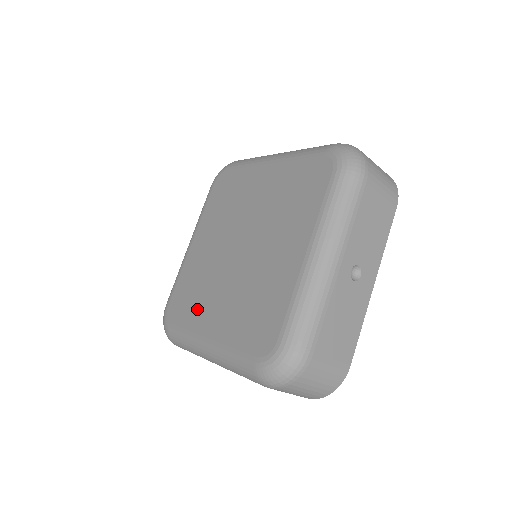
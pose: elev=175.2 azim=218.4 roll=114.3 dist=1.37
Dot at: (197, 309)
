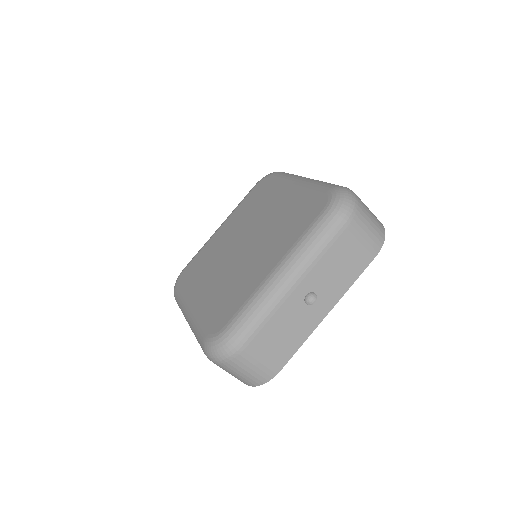
Dot at: (197, 281)
